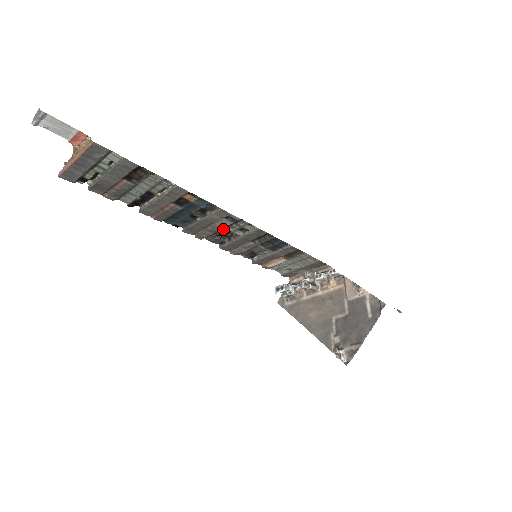
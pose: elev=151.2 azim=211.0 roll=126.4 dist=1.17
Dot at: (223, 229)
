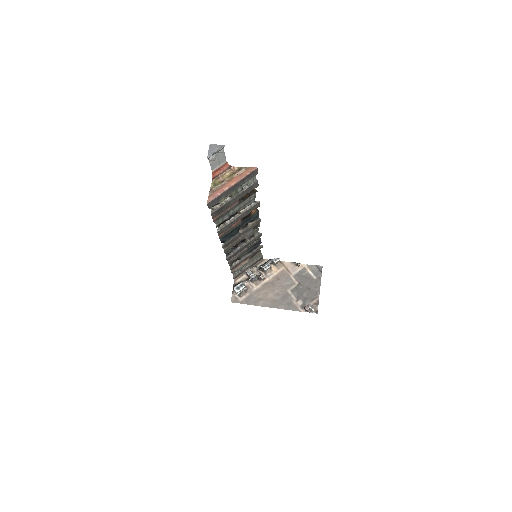
Dot at: (242, 239)
